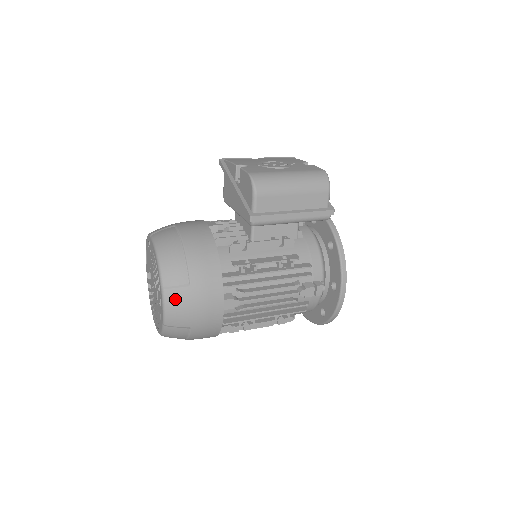
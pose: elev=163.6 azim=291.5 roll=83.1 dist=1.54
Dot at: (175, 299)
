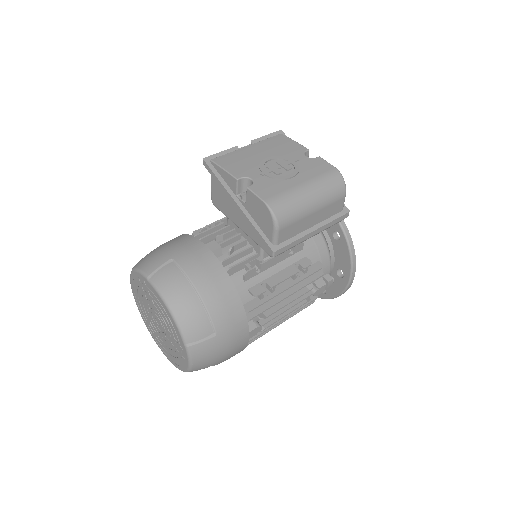
Dot at: (202, 352)
